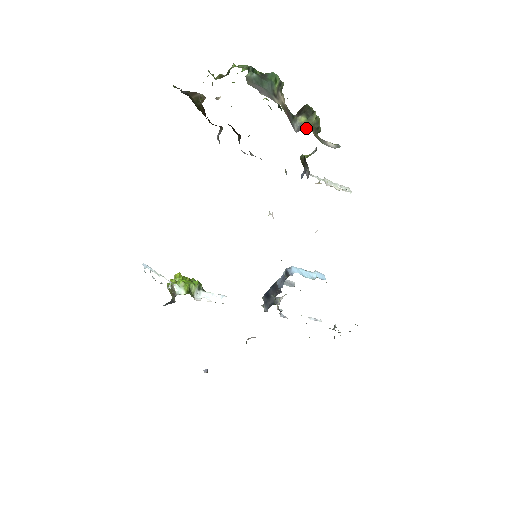
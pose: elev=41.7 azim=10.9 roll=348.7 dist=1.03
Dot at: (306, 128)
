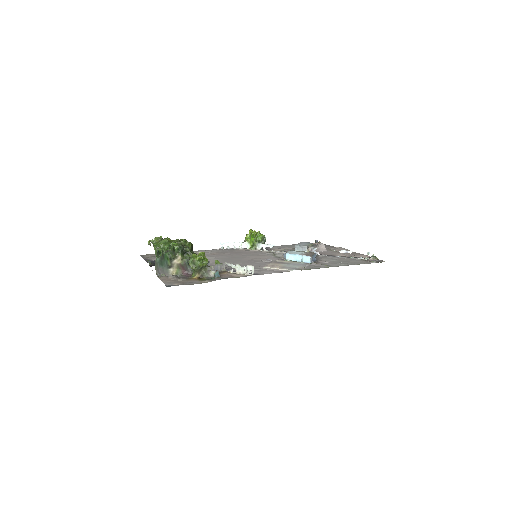
Dot at: (194, 272)
